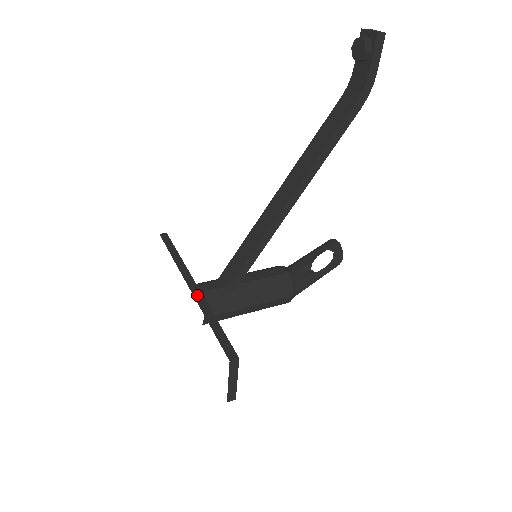
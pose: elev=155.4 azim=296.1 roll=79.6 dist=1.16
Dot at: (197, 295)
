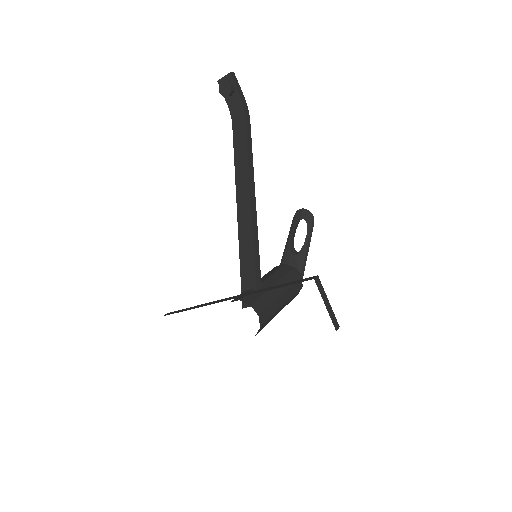
Dot at: (241, 296)
